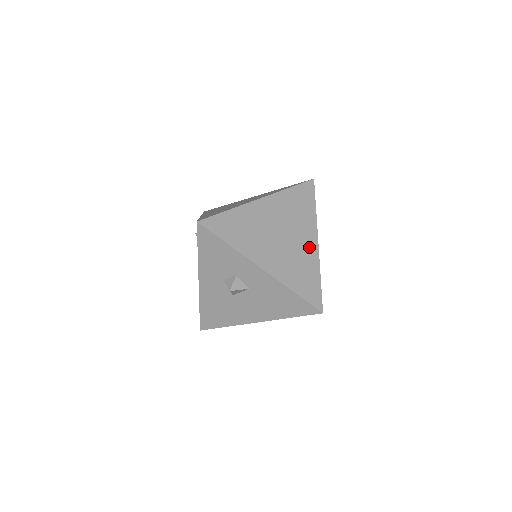
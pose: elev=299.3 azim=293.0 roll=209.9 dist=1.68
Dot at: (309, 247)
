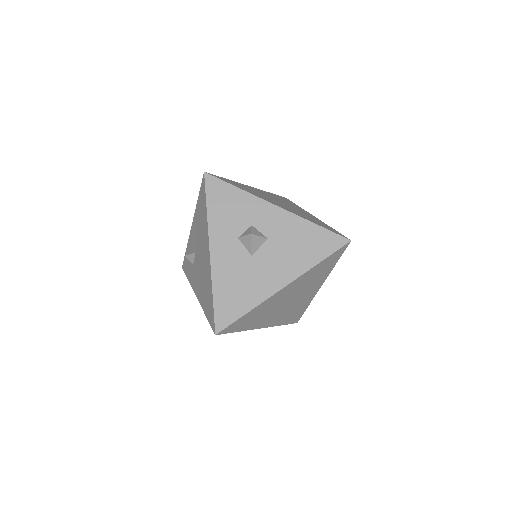
Dot at: (309, 215)
